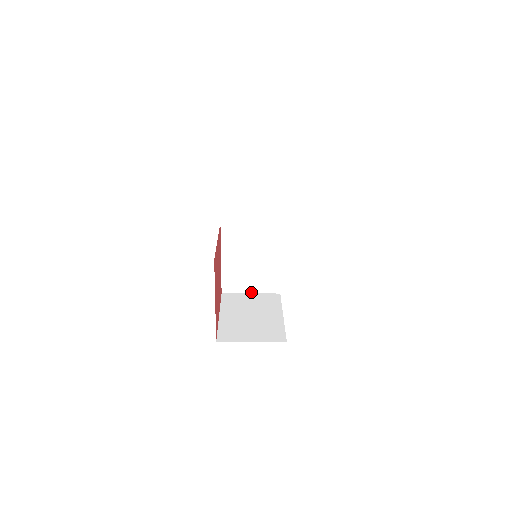
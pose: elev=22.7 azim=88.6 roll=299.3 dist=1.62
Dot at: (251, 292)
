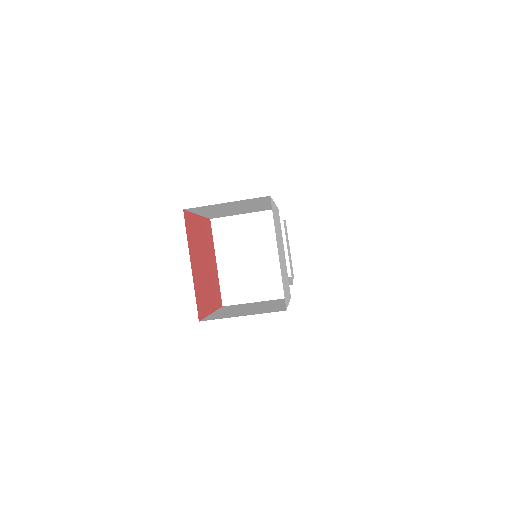
Dot at: (256, 300)
